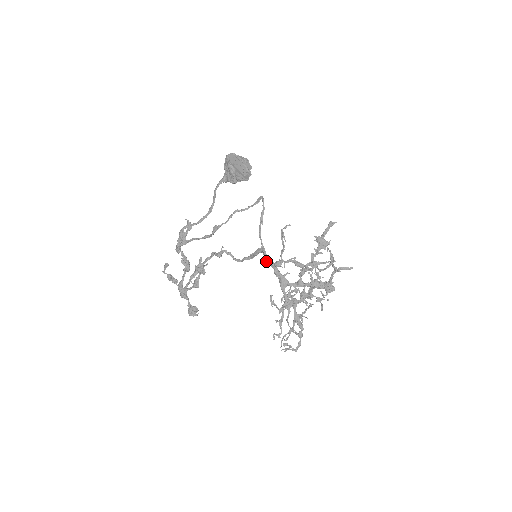
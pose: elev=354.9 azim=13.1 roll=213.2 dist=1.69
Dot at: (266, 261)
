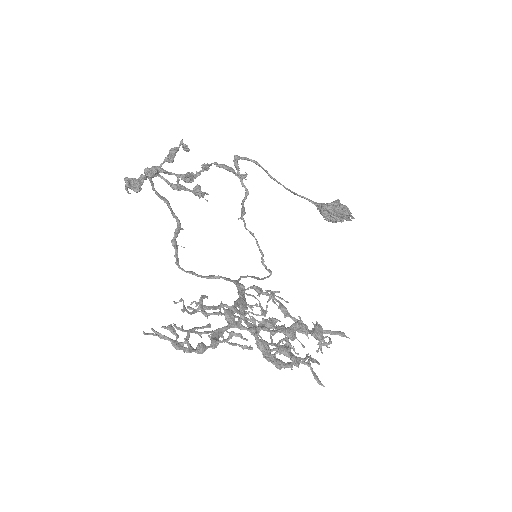
Dot at: (237, 282)
